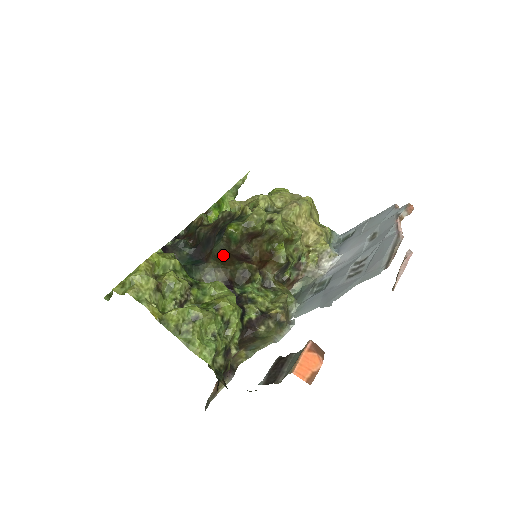
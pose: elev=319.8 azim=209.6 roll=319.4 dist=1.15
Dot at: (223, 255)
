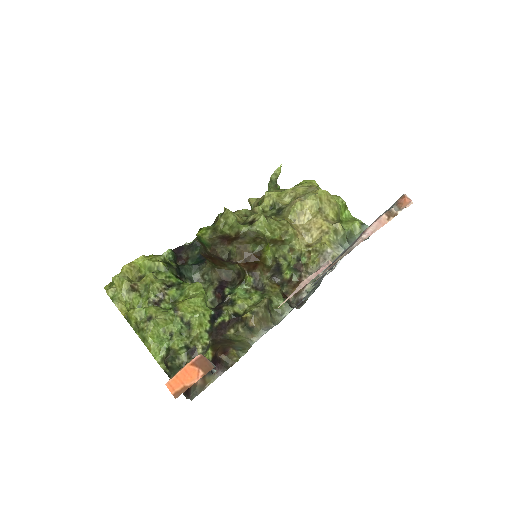
Dot at: (208, 257)
